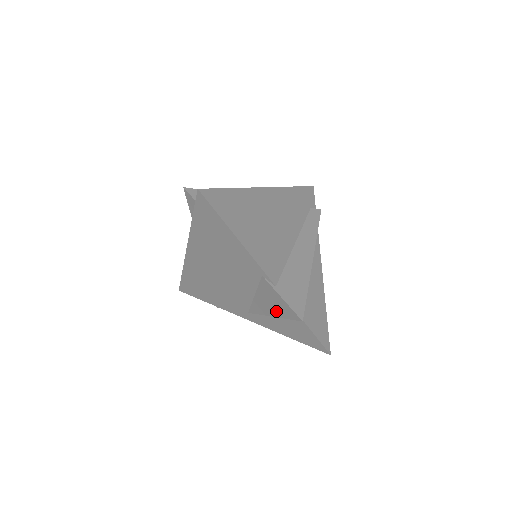
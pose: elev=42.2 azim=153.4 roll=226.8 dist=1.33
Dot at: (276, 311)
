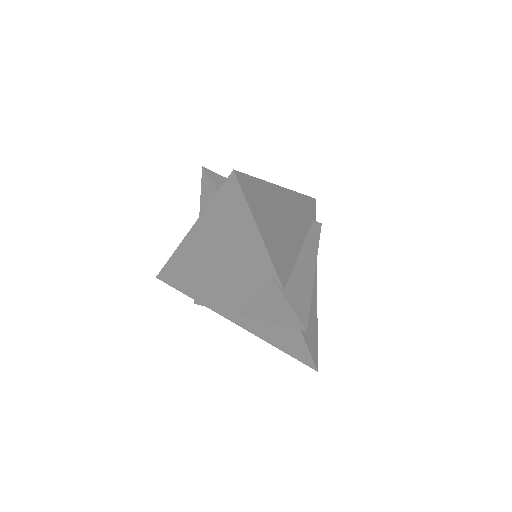
Dot at: (275, 316)
